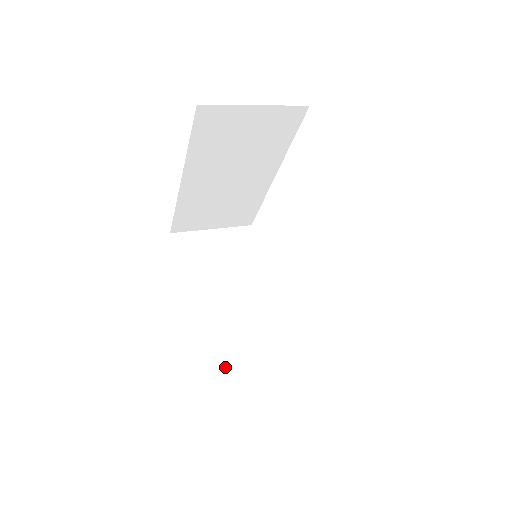
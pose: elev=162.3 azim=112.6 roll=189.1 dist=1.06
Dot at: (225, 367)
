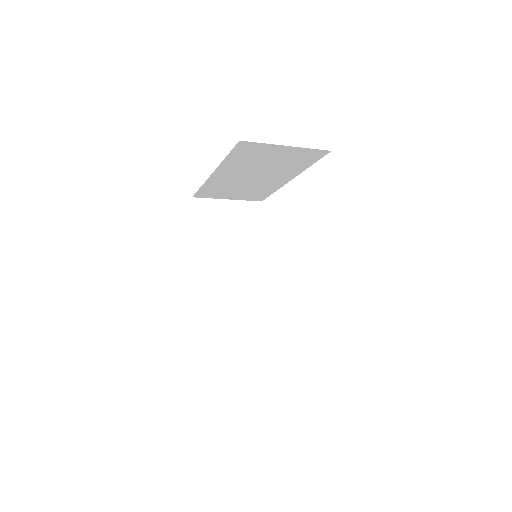
Dot at: occluded
